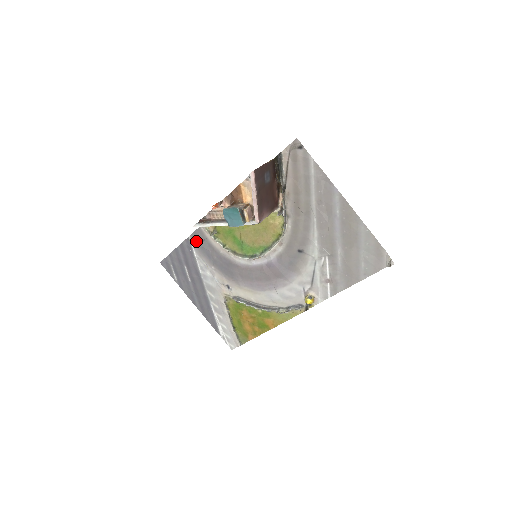
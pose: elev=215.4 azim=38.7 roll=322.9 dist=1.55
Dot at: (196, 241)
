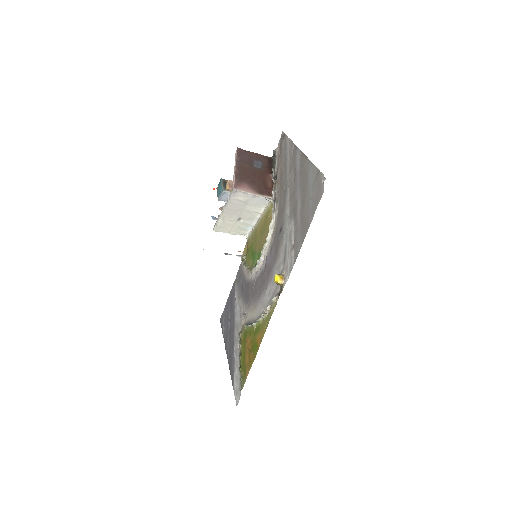
Dot at: (238, 278)
